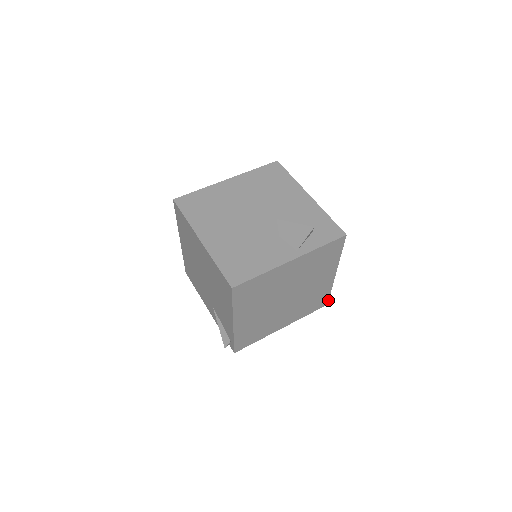
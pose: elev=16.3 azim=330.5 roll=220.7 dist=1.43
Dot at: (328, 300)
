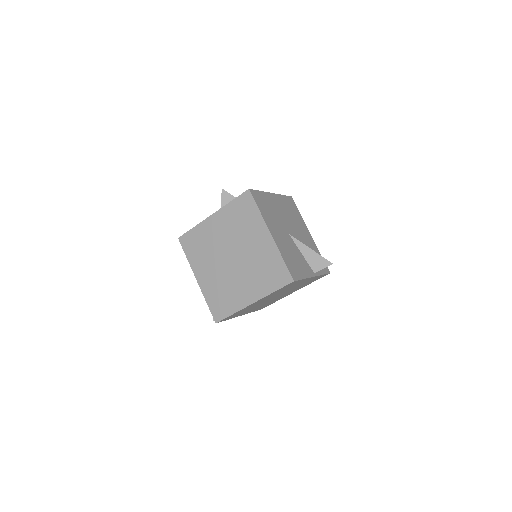
Dot at: (290, 274)
